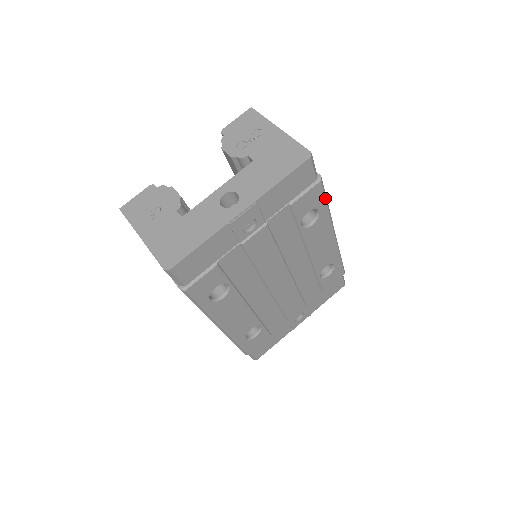
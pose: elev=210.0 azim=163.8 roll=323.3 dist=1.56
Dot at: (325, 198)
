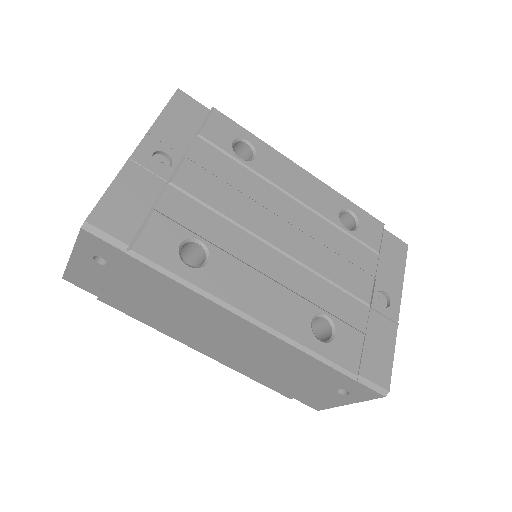
Dot at: (241, 127)
